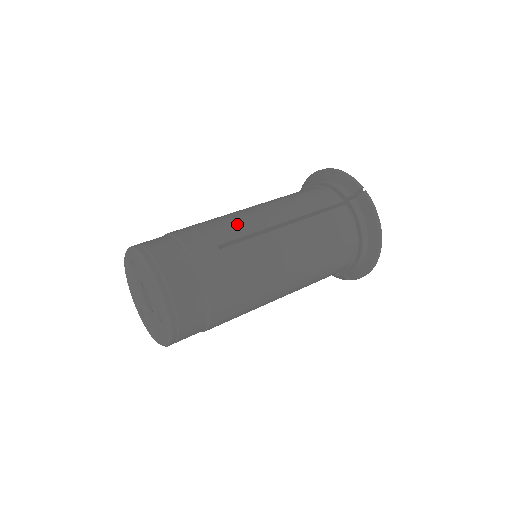
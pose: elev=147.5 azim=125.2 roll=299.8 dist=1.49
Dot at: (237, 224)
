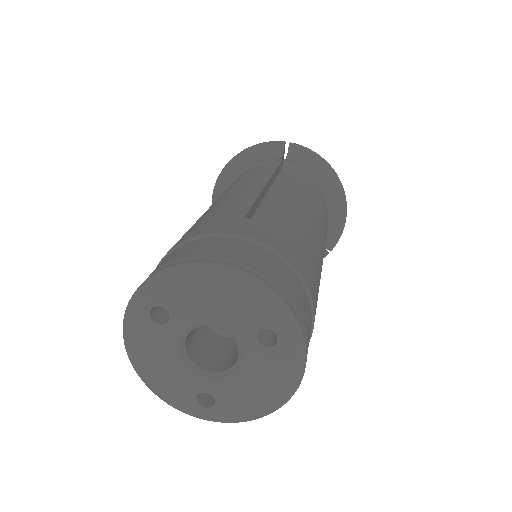
Dot at: (230, 203)
